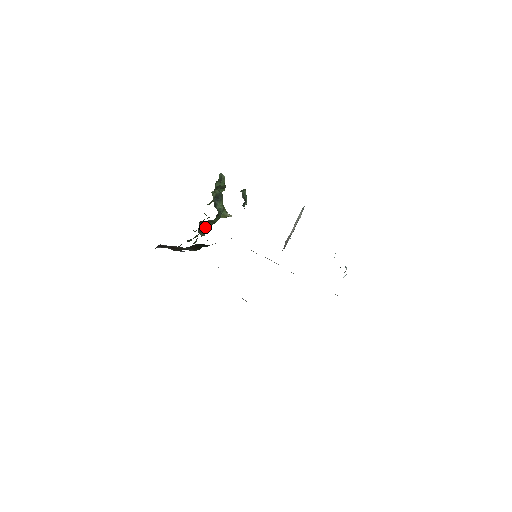
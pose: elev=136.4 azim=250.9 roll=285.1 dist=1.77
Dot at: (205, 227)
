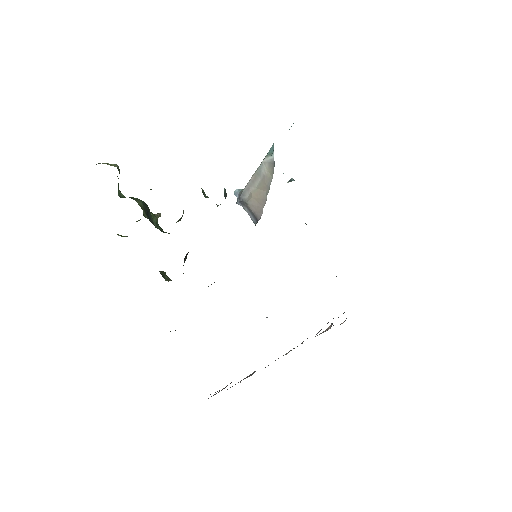
Dot at: occluded
